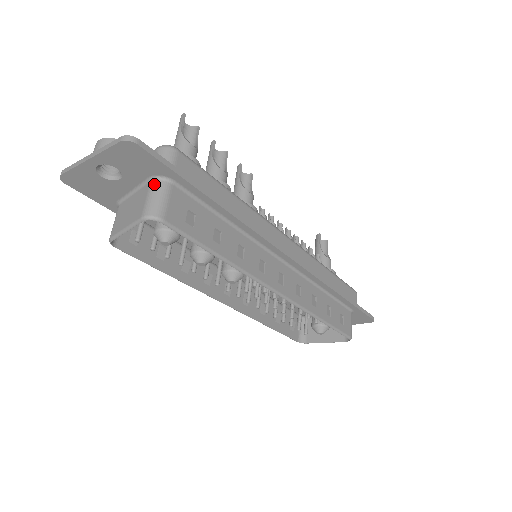
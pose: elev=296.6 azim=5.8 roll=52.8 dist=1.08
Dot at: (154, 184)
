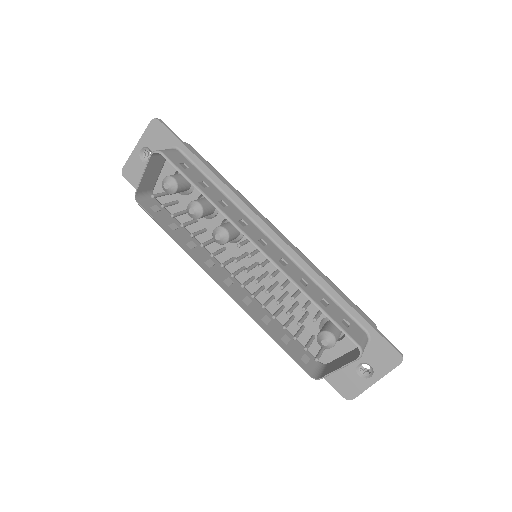
Dot at: occluded
